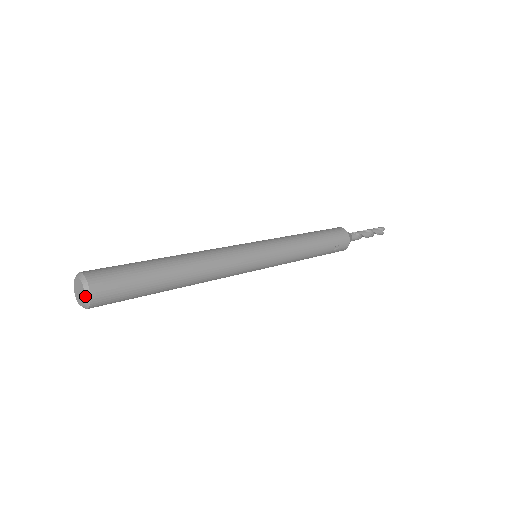
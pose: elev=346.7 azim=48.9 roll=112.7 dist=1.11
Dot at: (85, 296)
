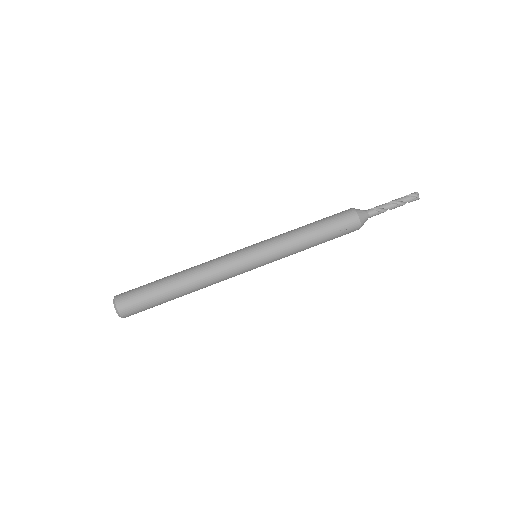
Dot at: (116, 312)
